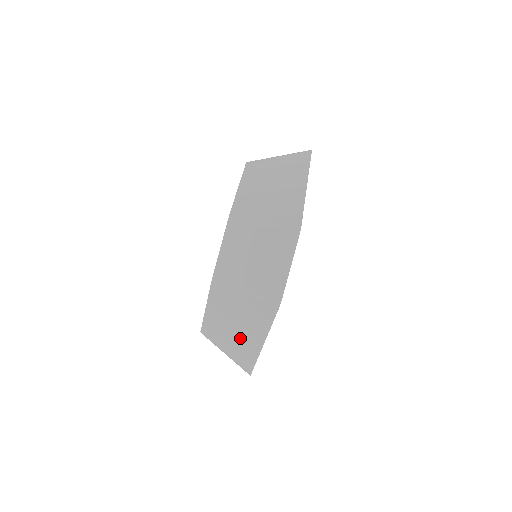
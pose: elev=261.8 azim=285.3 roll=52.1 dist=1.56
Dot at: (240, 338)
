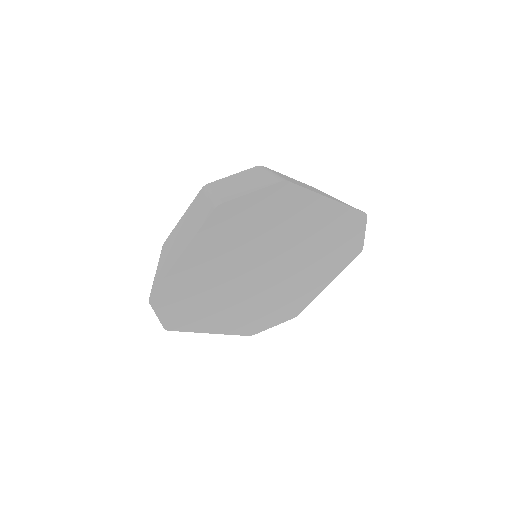
Dot at: (175, 249)
